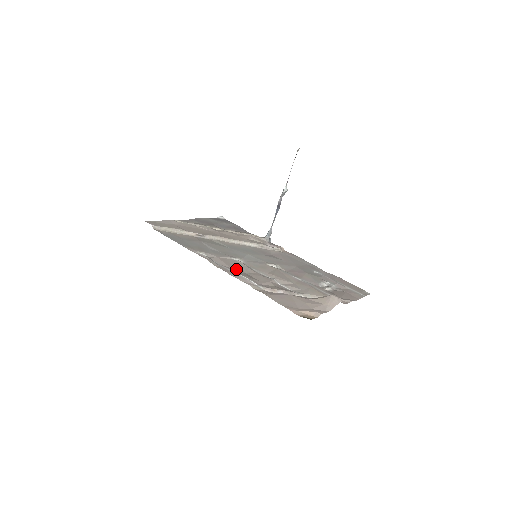
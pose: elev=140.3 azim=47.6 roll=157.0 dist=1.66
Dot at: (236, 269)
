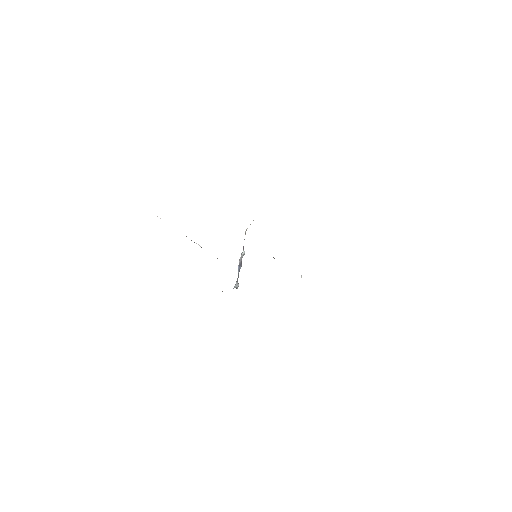
Dot at: occluded
